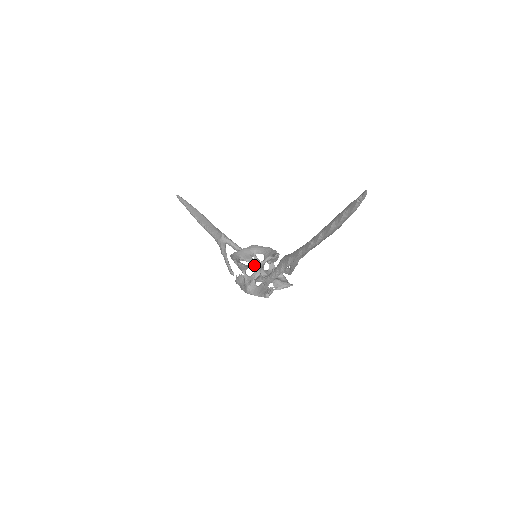
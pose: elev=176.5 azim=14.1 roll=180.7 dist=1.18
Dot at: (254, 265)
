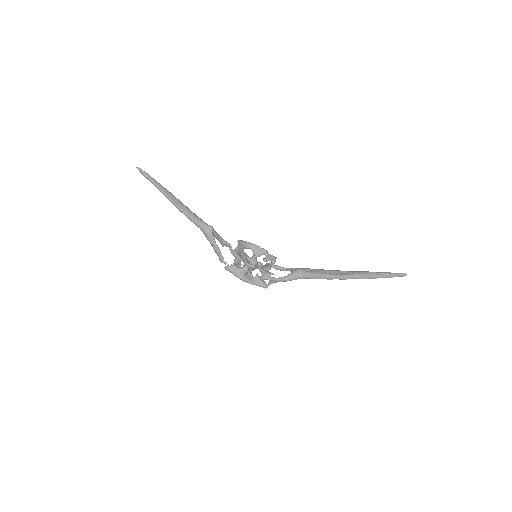
Dot at: (267, 269)
